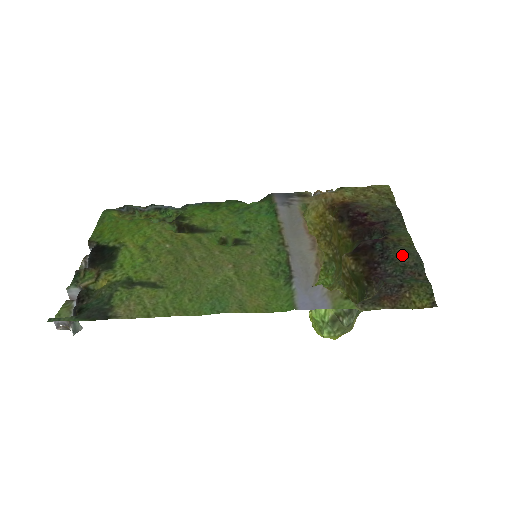
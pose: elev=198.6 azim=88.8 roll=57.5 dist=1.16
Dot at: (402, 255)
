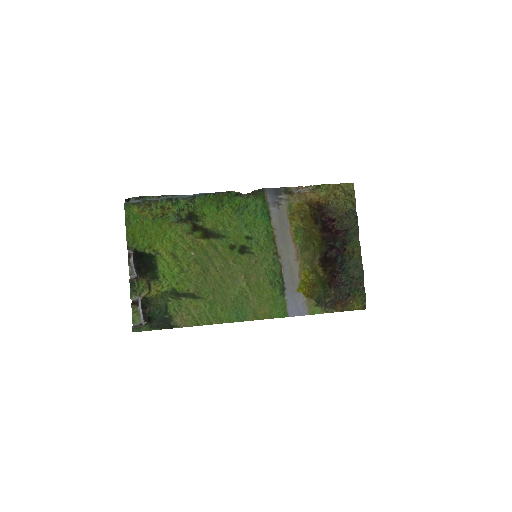
Dot at: (353, 268)
